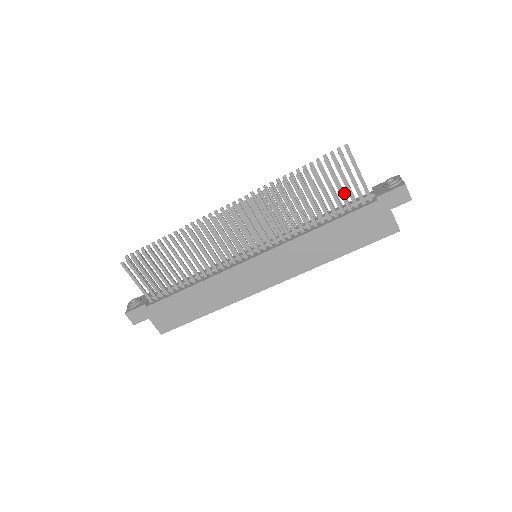
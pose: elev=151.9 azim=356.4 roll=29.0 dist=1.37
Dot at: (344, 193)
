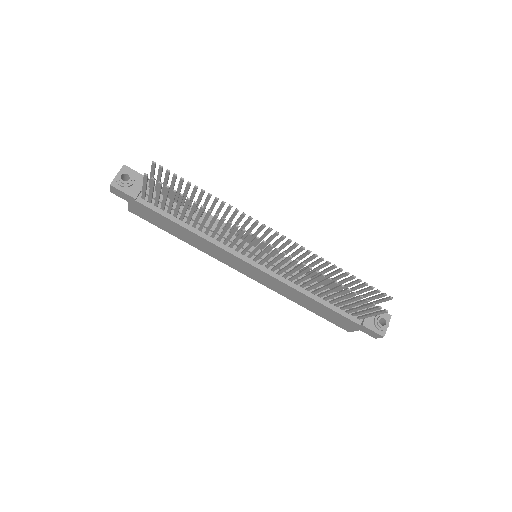
Dot at: occluded
